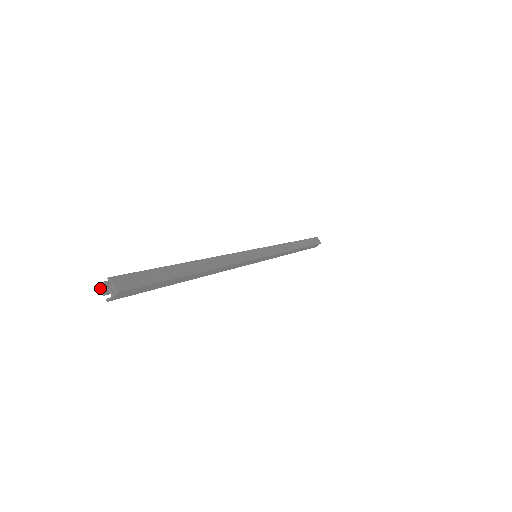
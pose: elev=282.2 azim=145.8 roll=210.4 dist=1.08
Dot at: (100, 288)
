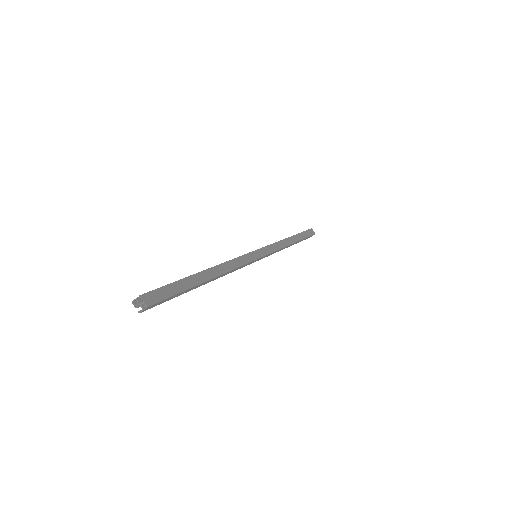
Dot at: (133, 302)
